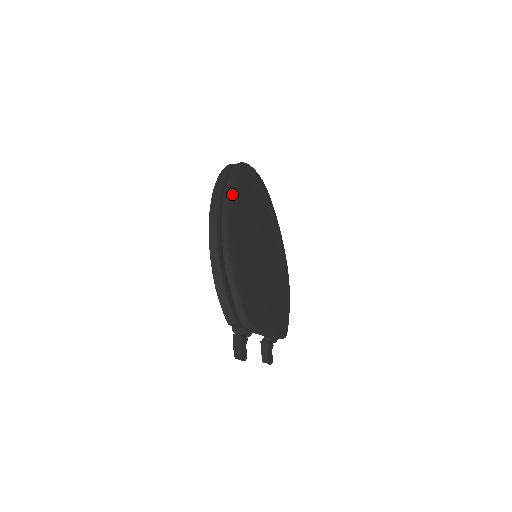
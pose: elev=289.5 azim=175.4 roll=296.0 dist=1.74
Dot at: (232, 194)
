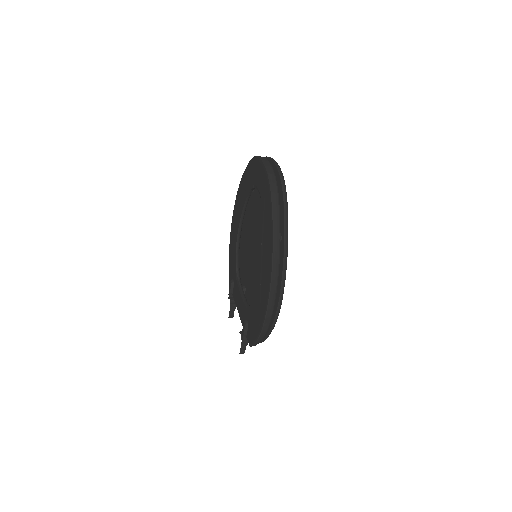
Dot at: (287, 251)
